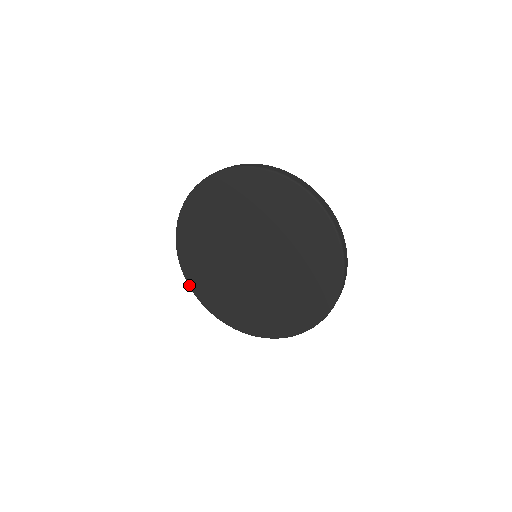
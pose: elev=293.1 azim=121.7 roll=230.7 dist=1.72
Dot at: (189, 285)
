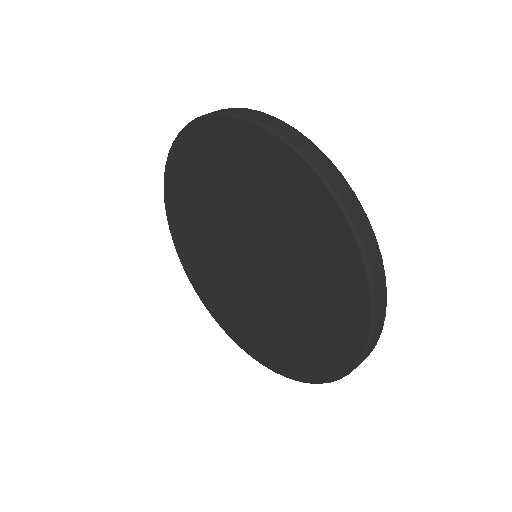
Dot at: (202, 301)
